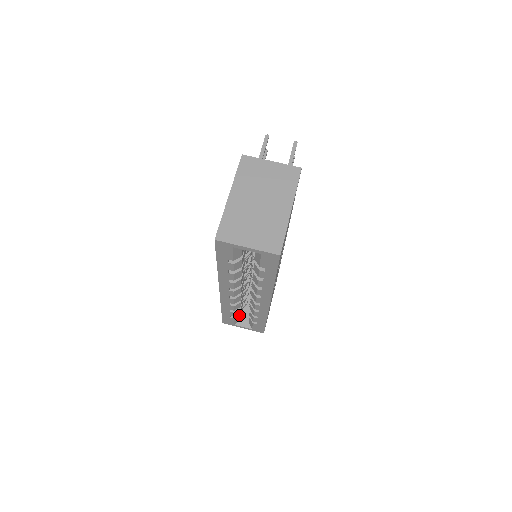
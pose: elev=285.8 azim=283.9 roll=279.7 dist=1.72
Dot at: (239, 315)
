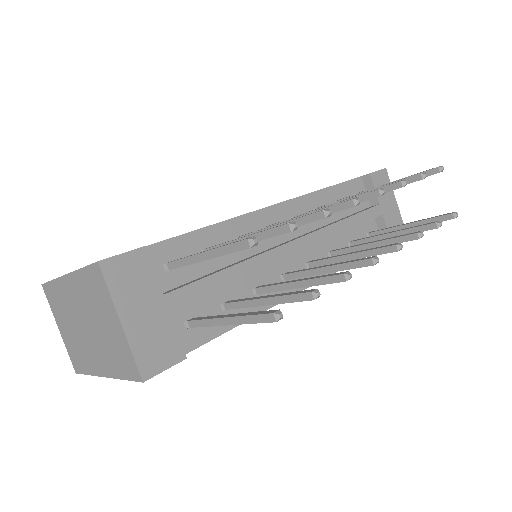
Dot at: occluded
